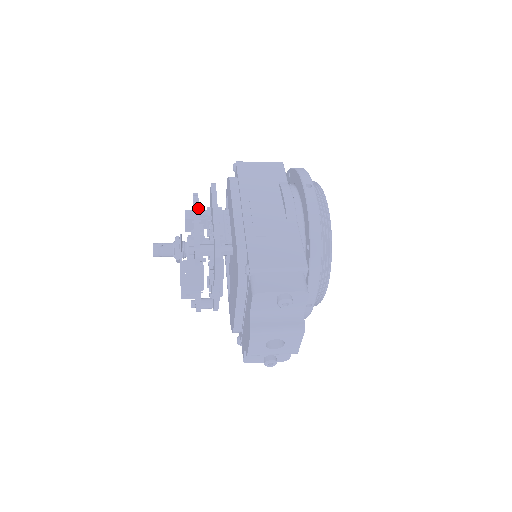
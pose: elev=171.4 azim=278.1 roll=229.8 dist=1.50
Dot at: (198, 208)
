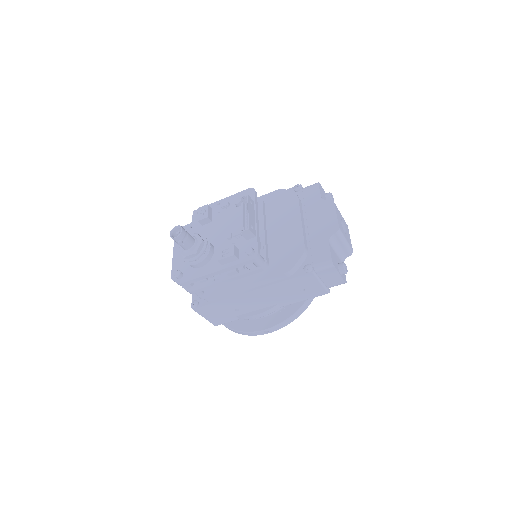
Dot at: occluded
